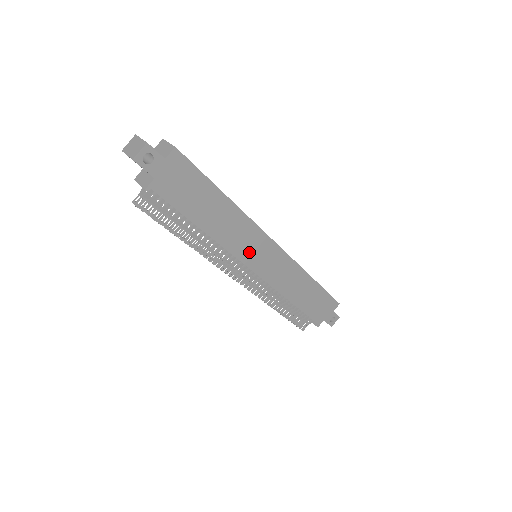
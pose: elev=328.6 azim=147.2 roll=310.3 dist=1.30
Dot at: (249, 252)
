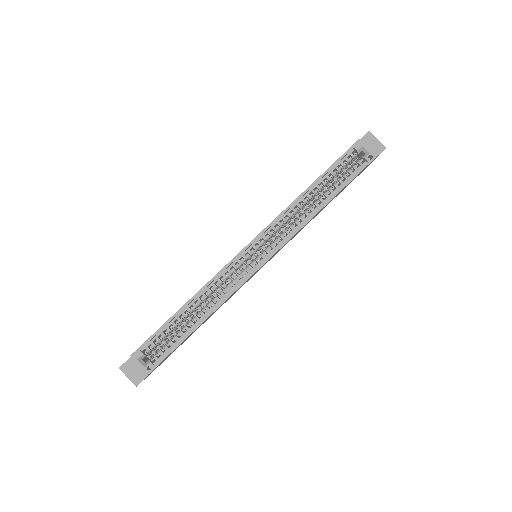
Dot at: occluded
